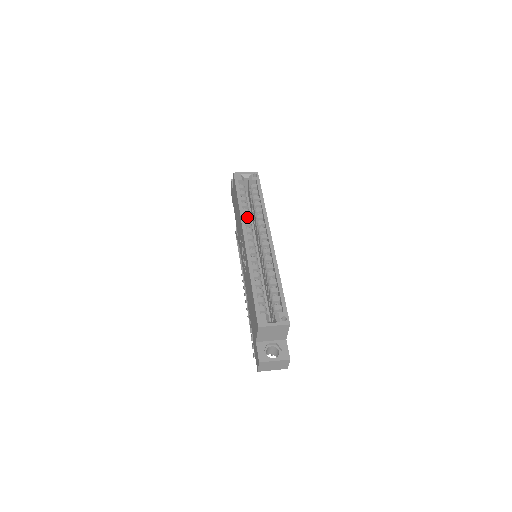
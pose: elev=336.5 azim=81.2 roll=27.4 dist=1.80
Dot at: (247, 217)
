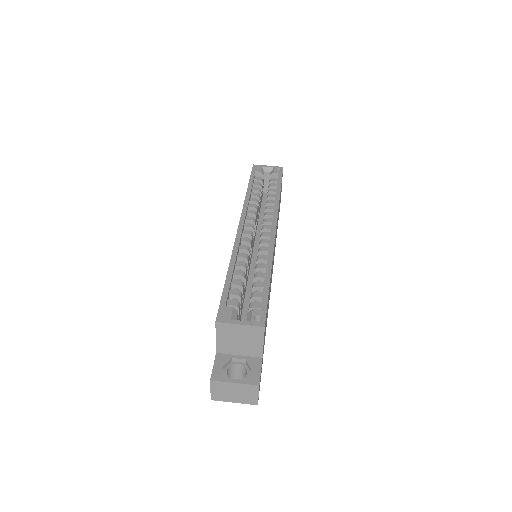
Dot at: (253, 206)
